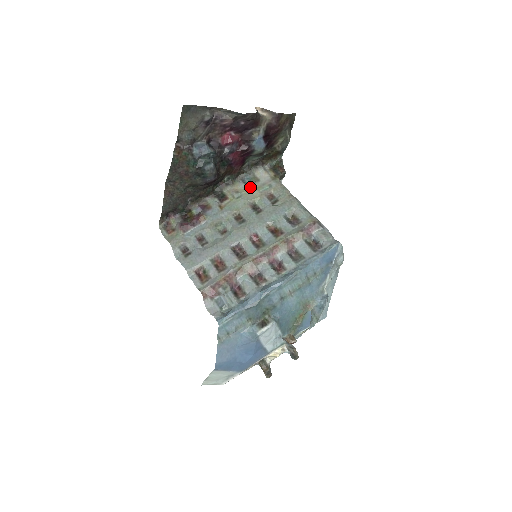
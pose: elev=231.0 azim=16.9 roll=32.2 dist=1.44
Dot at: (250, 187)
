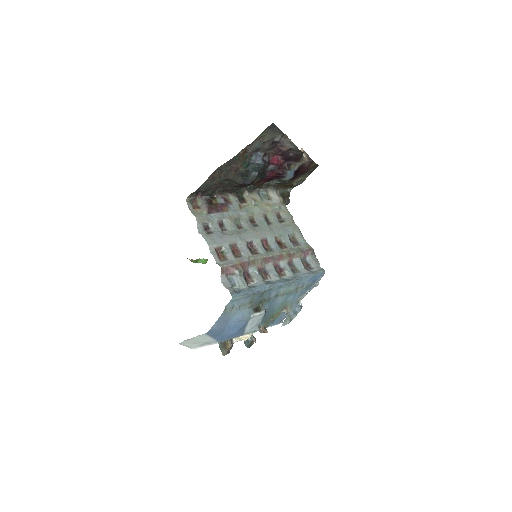
Dot at: (264, 201)
